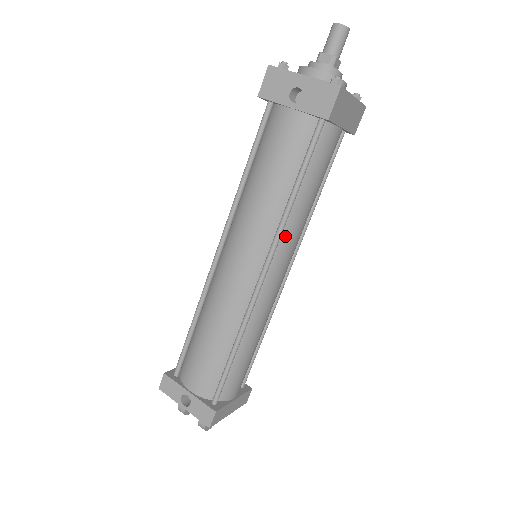
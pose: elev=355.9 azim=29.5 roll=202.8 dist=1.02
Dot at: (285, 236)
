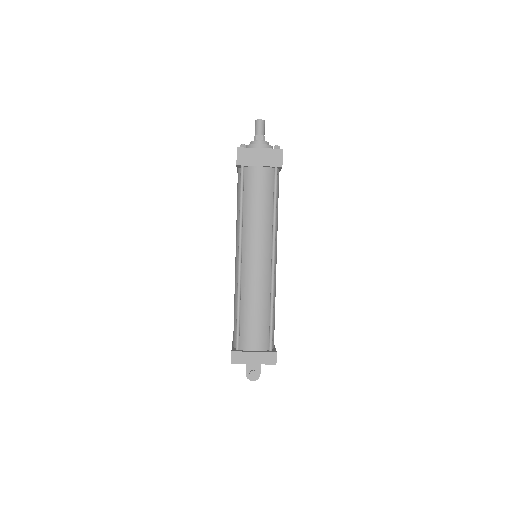
Dot at: (247, 234)
